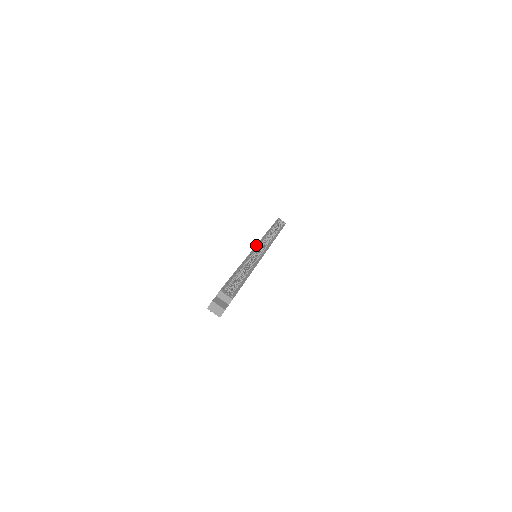
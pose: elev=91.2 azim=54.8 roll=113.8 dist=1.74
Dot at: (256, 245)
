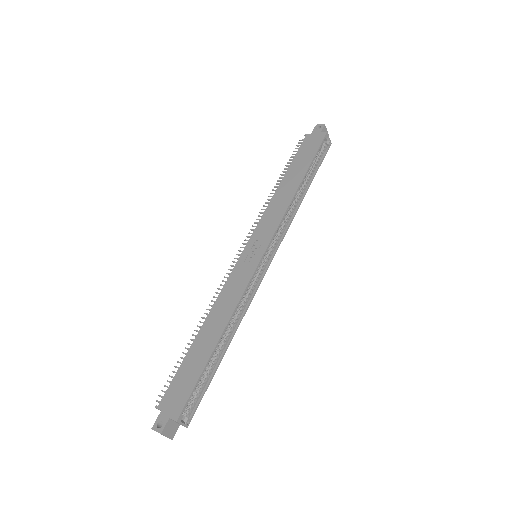
Dot at: (264, 254)
